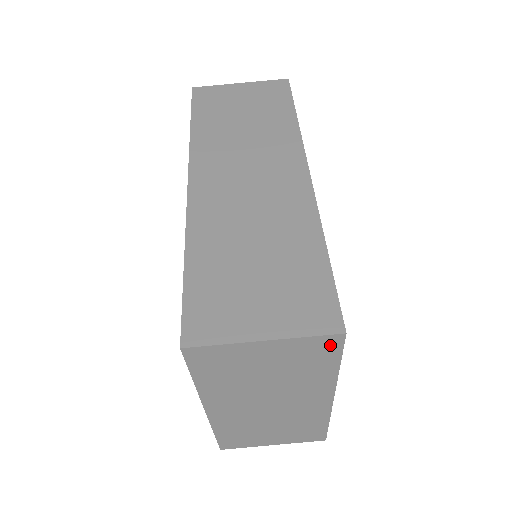
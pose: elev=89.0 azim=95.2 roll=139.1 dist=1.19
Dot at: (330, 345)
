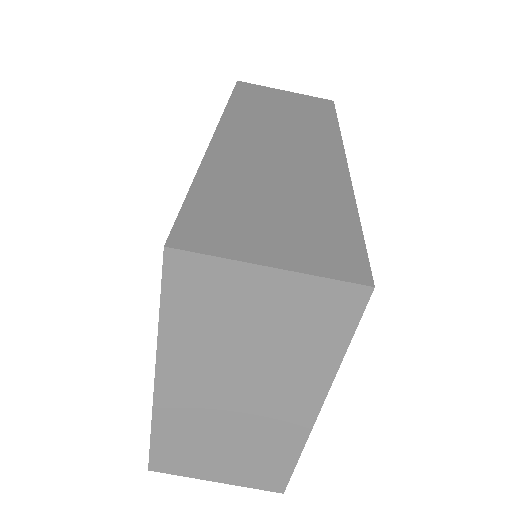
Dot at: (348, 304)
